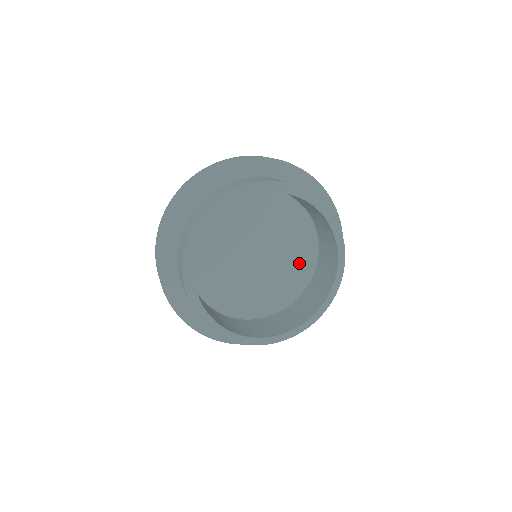
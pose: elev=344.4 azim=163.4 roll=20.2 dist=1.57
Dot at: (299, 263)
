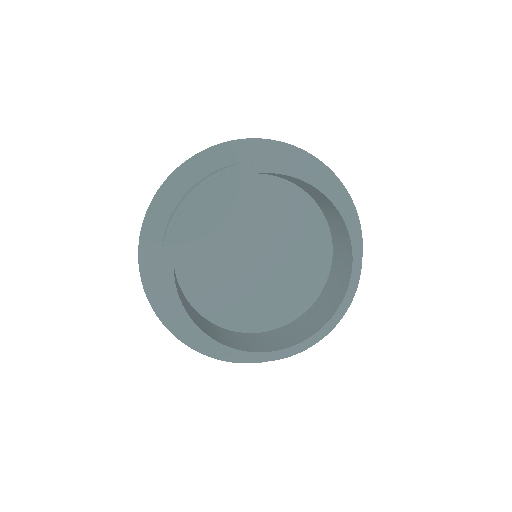
Dot at: (281, 303)
